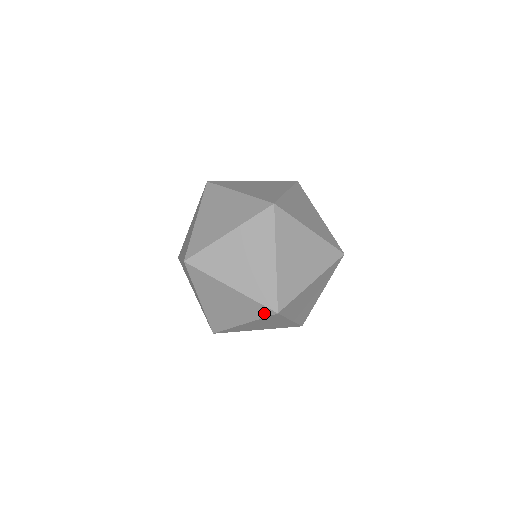
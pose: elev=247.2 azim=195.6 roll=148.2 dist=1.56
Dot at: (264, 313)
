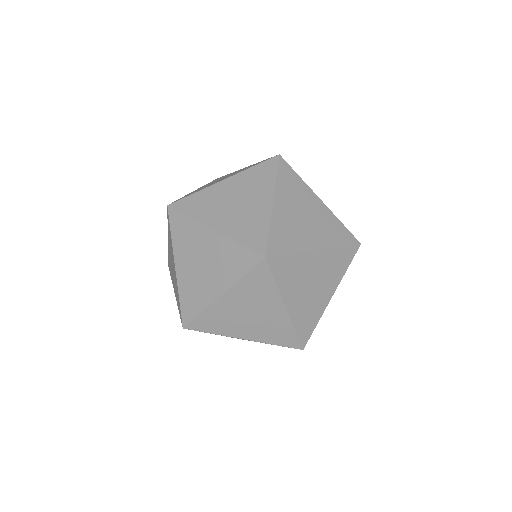
Dot at: occluded
